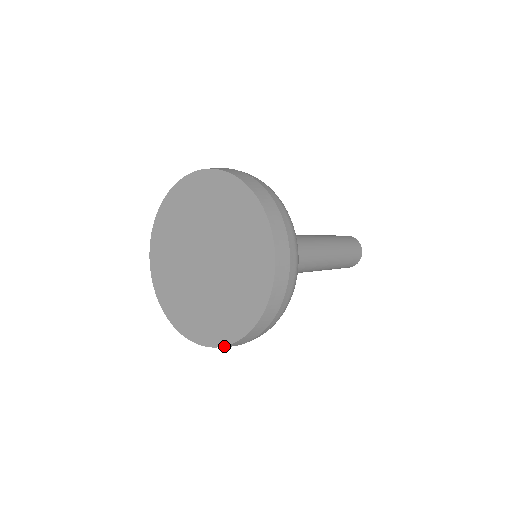
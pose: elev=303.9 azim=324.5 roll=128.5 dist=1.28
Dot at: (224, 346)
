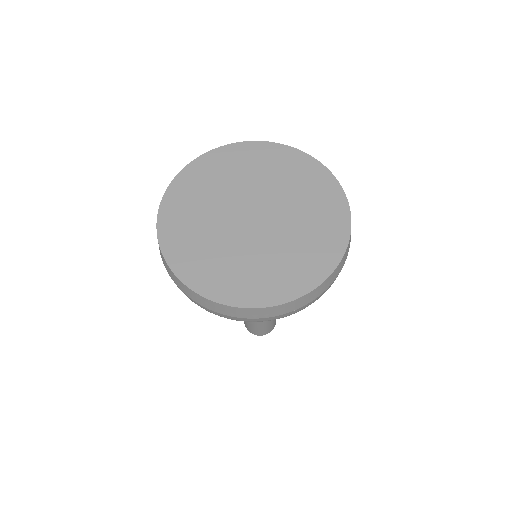
Dot at: (323, 282)
